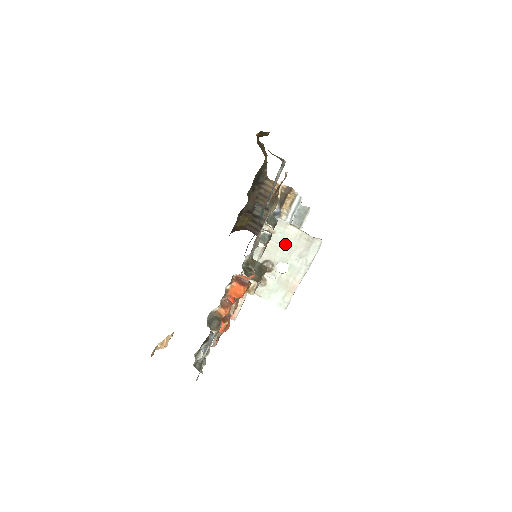
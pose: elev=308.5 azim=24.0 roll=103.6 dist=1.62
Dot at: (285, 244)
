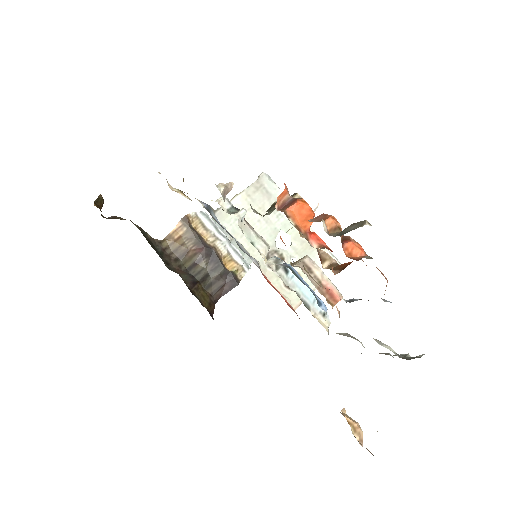
Dot at: (253, 221)
